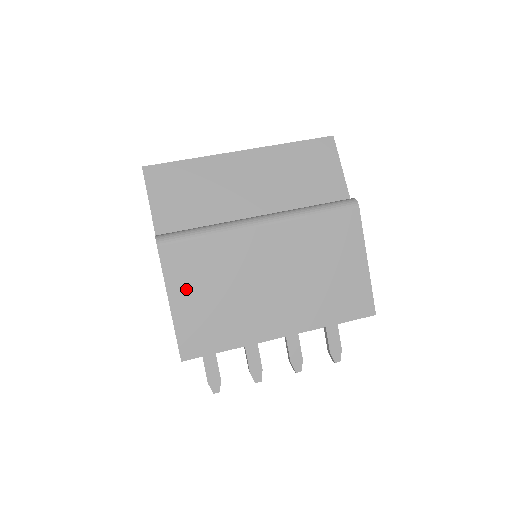
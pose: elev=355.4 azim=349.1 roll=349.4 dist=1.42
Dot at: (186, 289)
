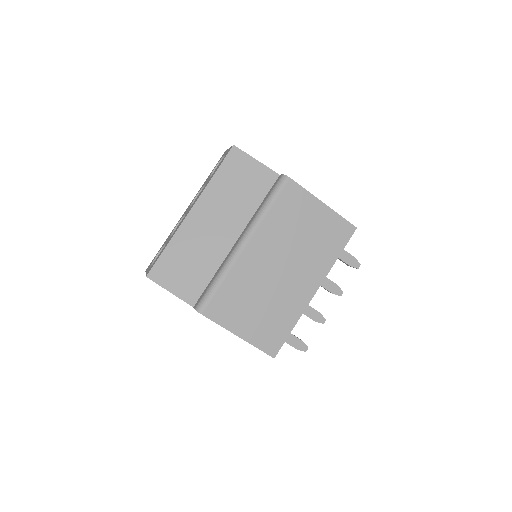
Dot at: (239, 320)
